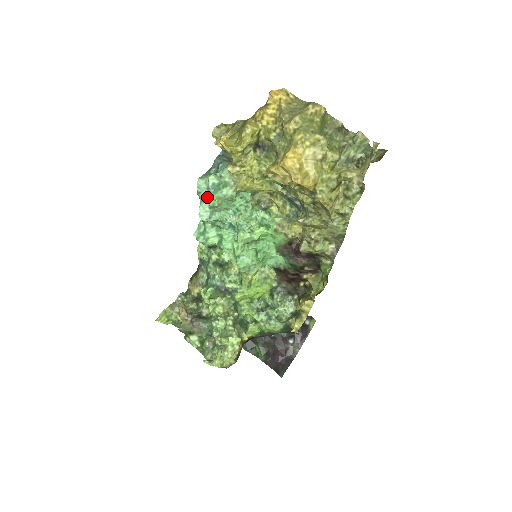
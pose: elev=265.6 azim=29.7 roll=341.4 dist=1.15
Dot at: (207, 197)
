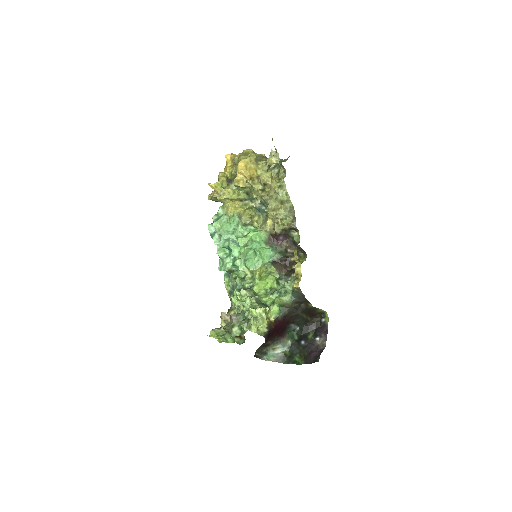
Dot at: (213, 224)
